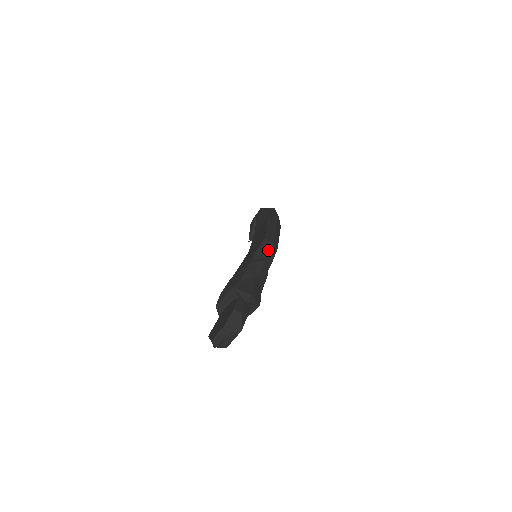
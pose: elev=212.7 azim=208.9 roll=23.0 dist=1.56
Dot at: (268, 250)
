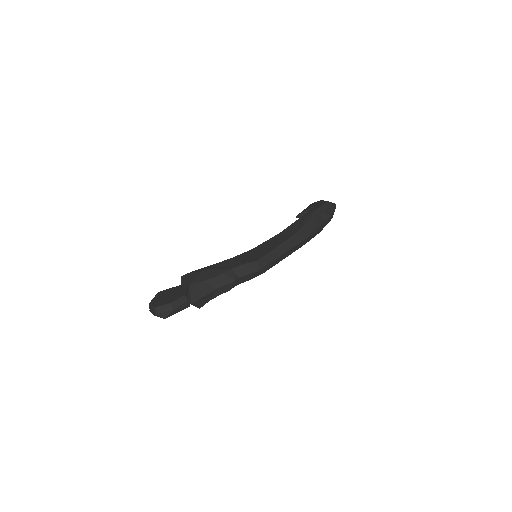
Dot at: (248, 273)
